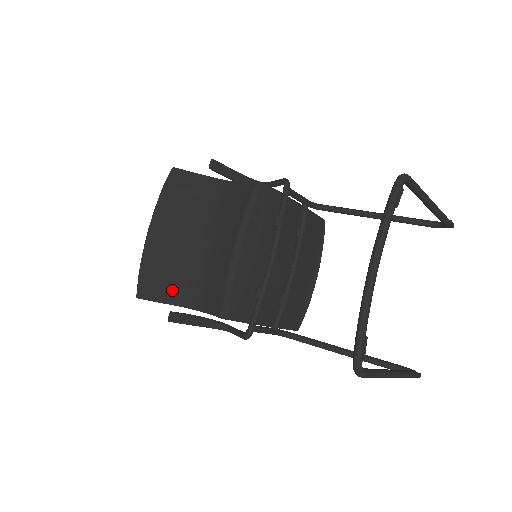
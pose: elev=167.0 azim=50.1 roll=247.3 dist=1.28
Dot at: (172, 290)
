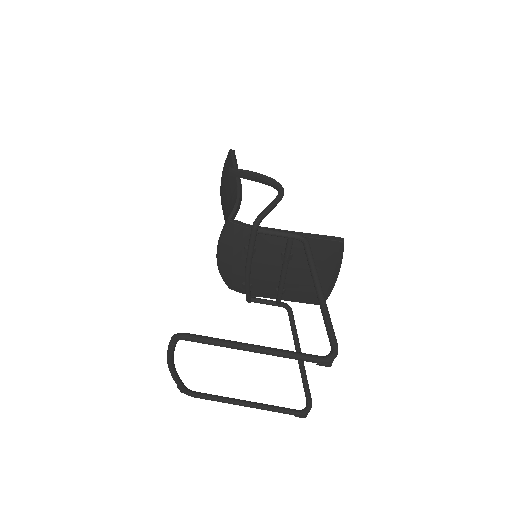
Dot at: occluded
